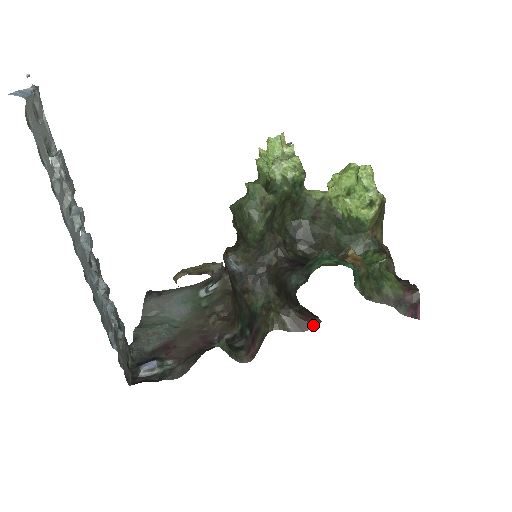
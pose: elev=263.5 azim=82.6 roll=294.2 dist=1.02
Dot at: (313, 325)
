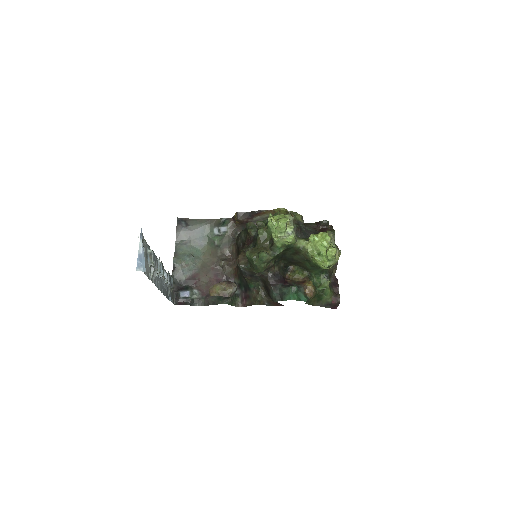
Dot at: (280, 305)
